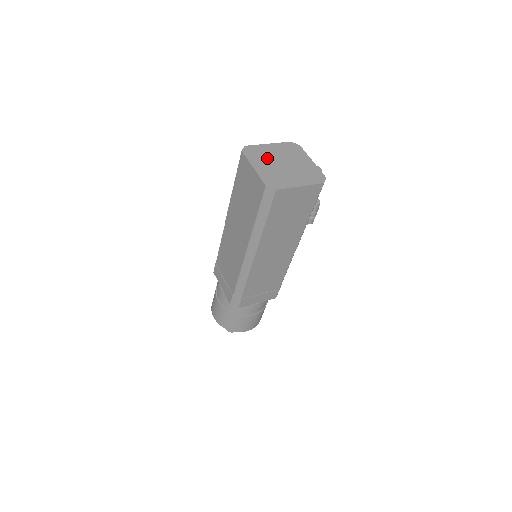
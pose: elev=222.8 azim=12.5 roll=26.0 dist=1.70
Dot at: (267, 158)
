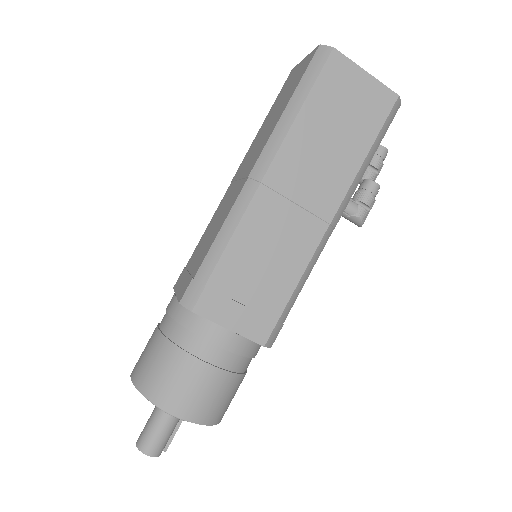
Dot at: occluded
